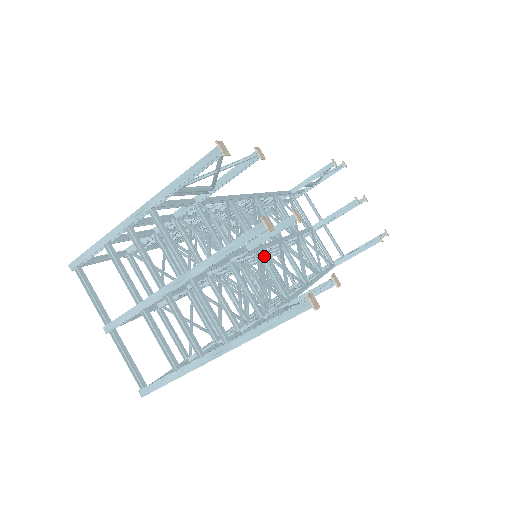
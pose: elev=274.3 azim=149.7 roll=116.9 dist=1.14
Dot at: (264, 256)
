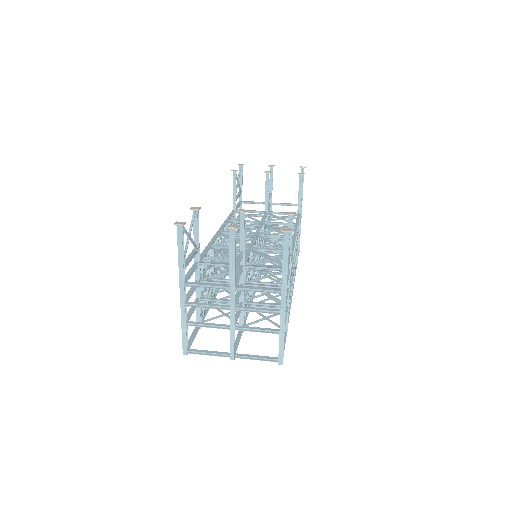
Dot at: (256, 248)
